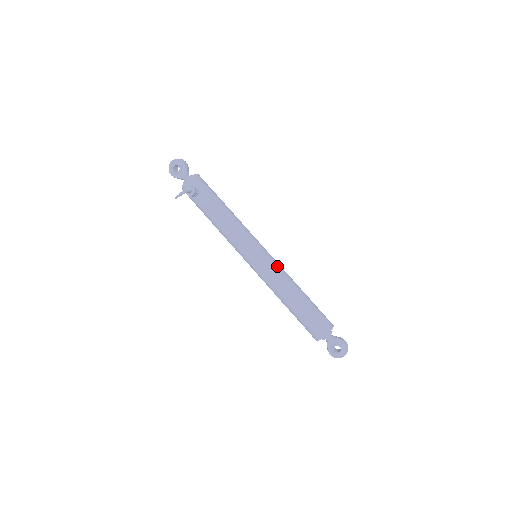
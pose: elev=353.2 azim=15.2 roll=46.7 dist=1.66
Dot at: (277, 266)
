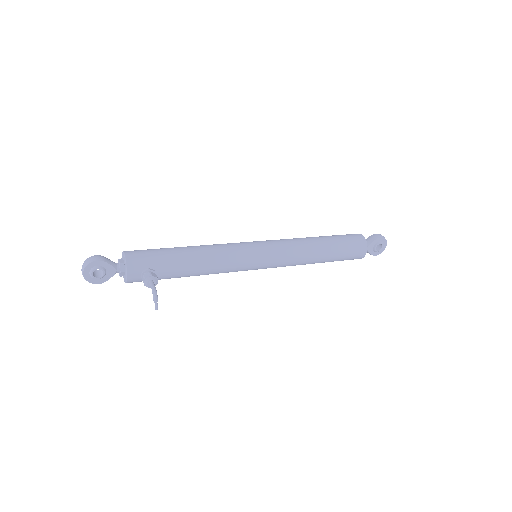
Dot at: (284, 245)
